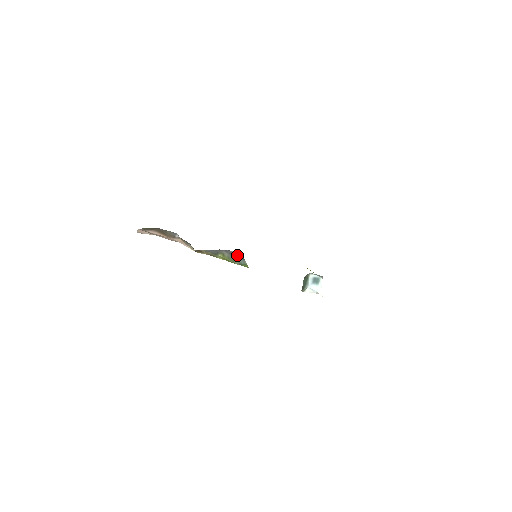
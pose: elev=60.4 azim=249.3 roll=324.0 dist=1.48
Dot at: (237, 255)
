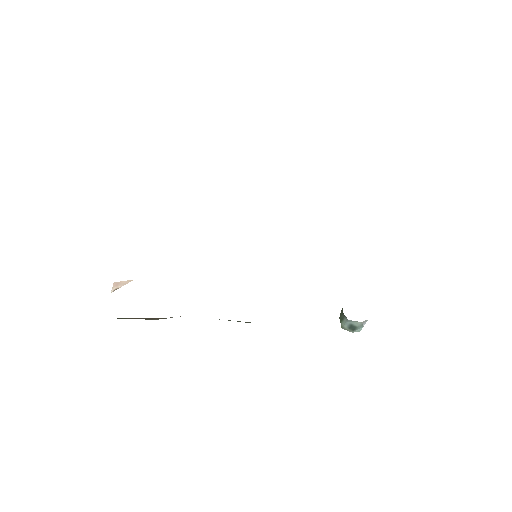
Dot at: occluded
